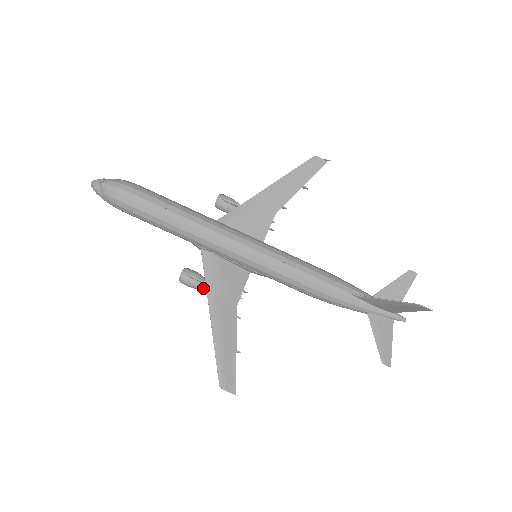
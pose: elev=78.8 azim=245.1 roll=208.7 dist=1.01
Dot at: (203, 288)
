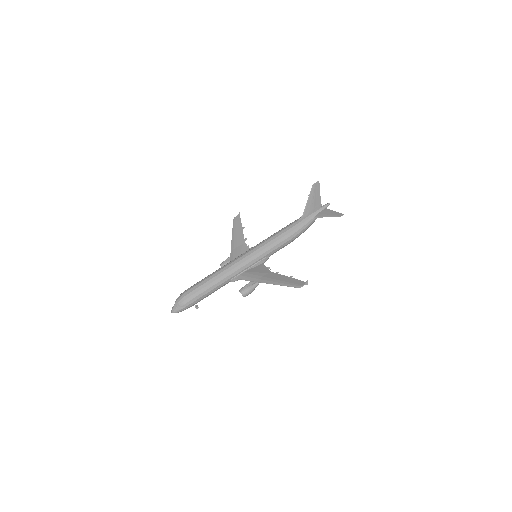
Dot at: (254, 287)
